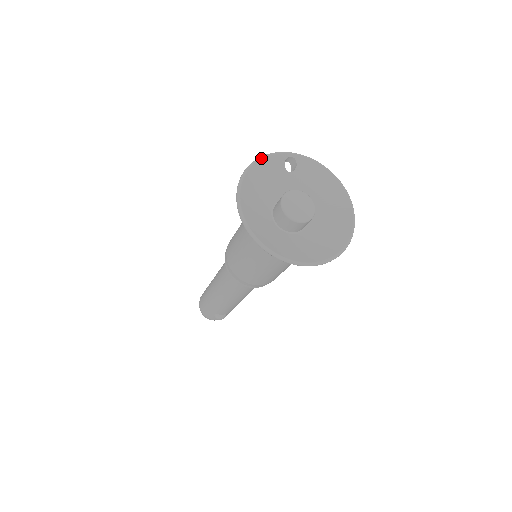
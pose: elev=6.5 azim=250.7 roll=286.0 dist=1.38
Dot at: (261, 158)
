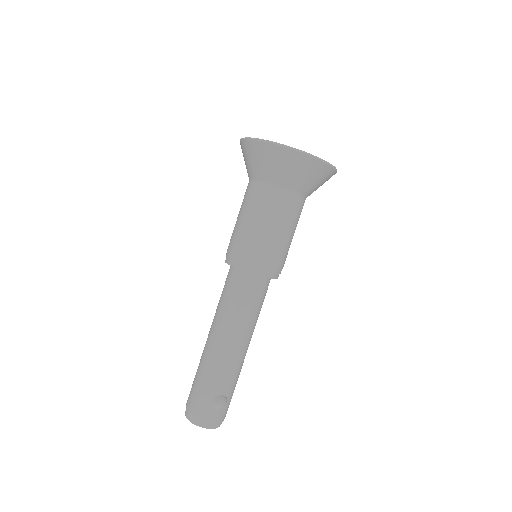
Dot at: occluded
